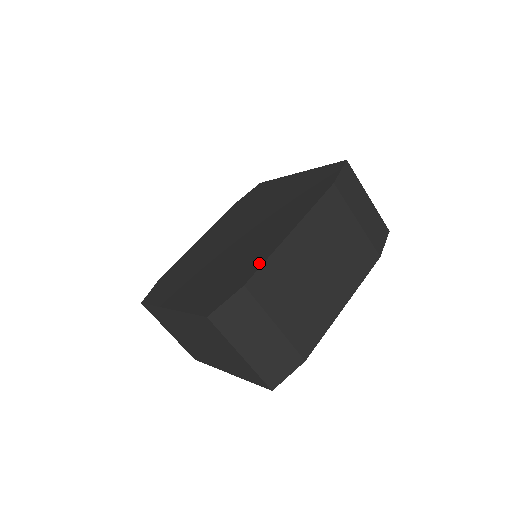
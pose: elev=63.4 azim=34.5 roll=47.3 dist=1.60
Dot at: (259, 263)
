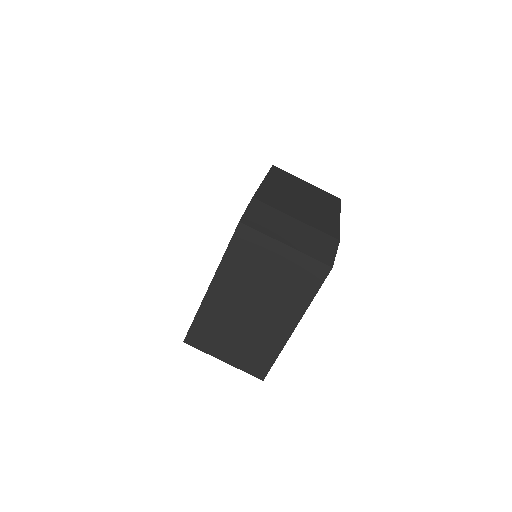
Dot at: occluded
